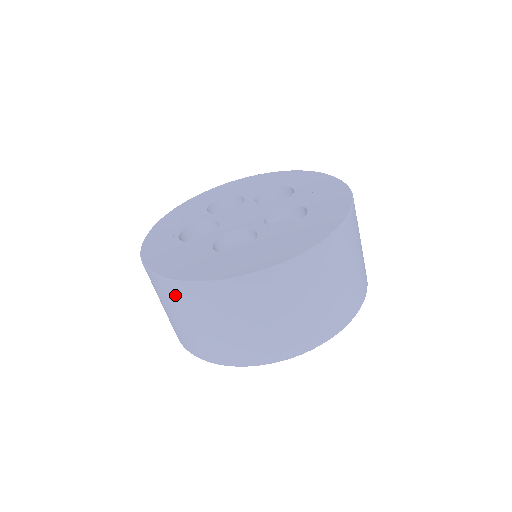
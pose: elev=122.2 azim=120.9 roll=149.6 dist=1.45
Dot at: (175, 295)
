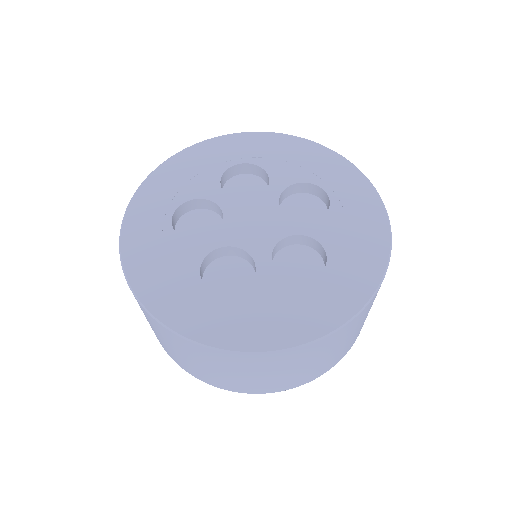
Dot at: occluded
